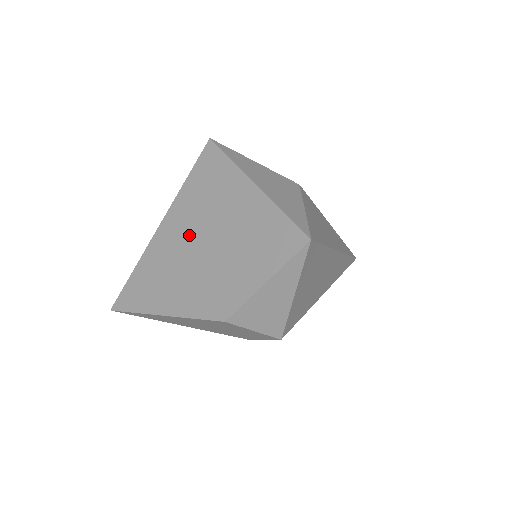
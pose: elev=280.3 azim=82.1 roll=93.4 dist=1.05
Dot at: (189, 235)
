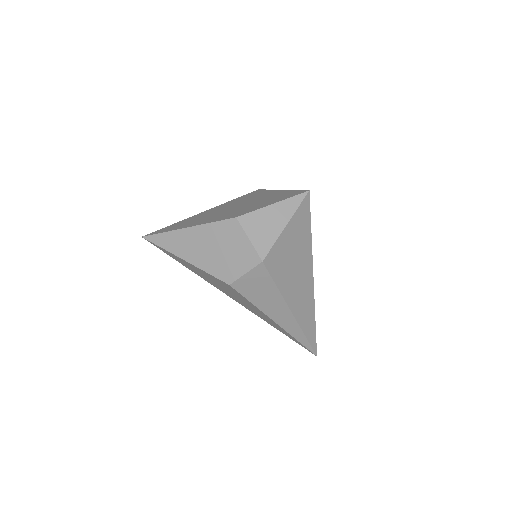
Dot at: (226, 207)
